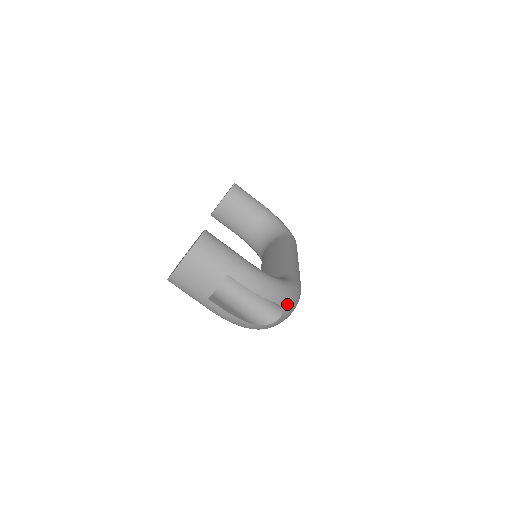
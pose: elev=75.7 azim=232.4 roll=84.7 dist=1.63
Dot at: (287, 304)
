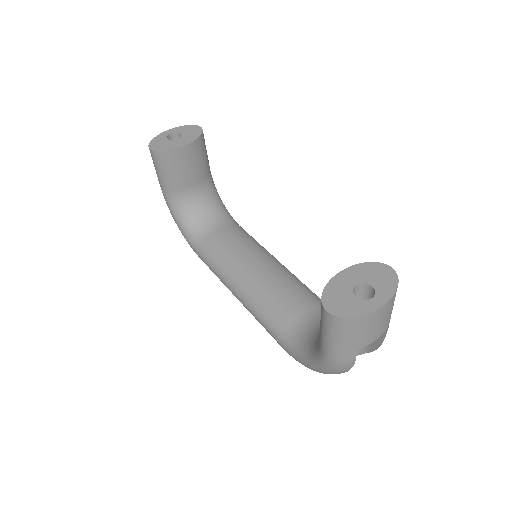
Dot at: occluded
